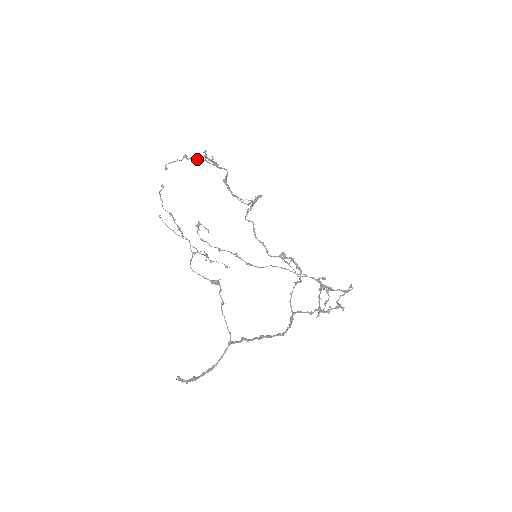
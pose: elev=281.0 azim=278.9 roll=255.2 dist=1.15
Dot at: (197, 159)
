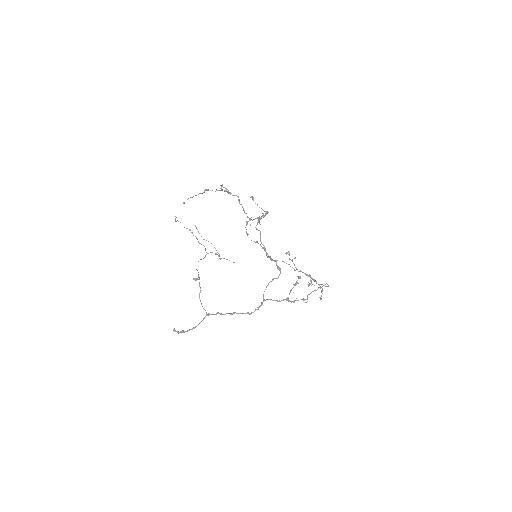
Dot at: (223, 187)
